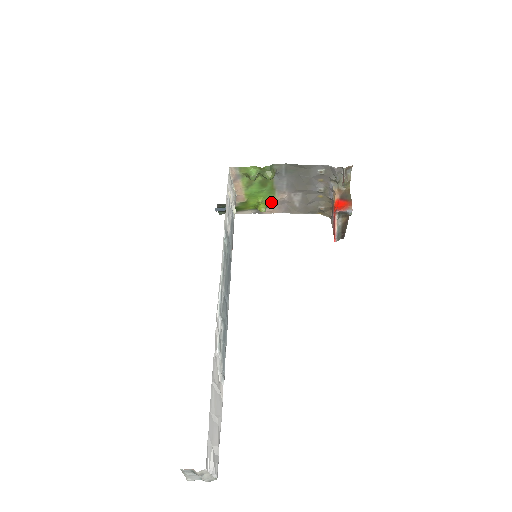
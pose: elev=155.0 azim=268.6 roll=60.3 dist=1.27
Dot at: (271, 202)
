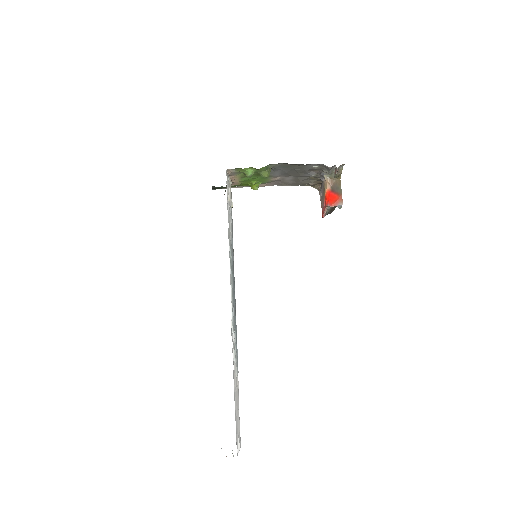
Dot at: (264, 182)
